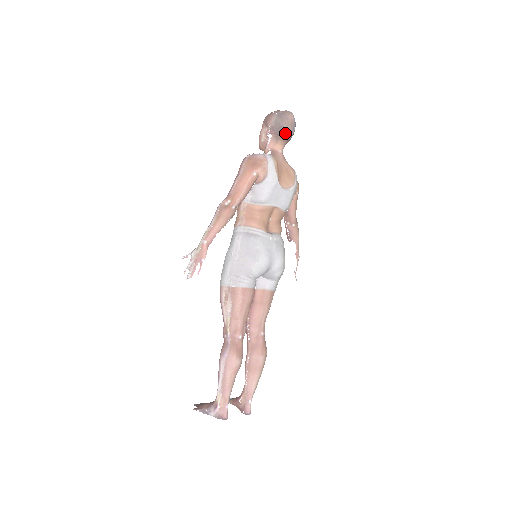
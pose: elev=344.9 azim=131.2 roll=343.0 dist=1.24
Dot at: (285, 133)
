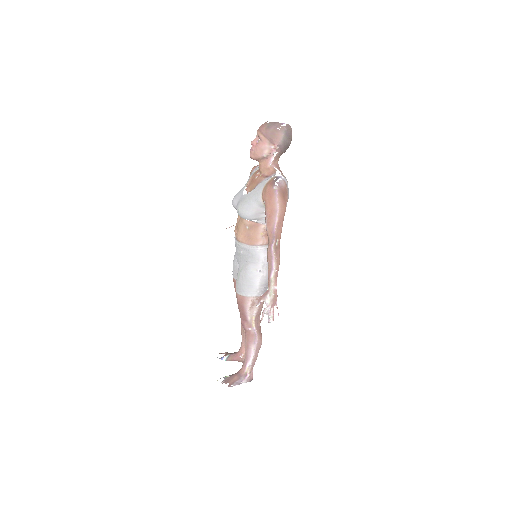
Dot at: occluded
